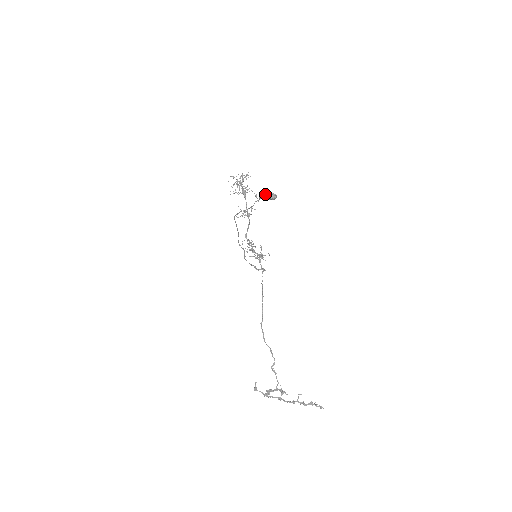
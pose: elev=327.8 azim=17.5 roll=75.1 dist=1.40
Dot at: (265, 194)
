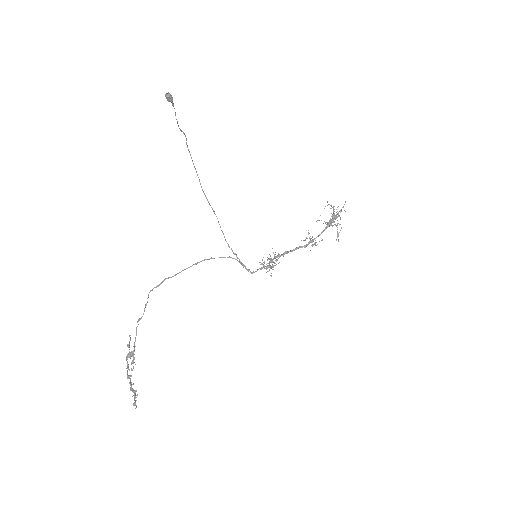
Dot at: occluded
